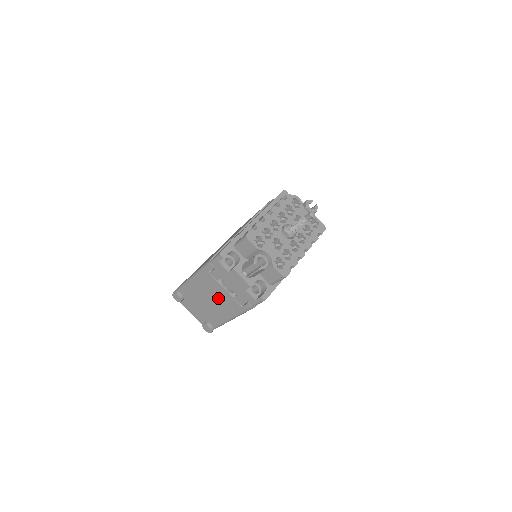
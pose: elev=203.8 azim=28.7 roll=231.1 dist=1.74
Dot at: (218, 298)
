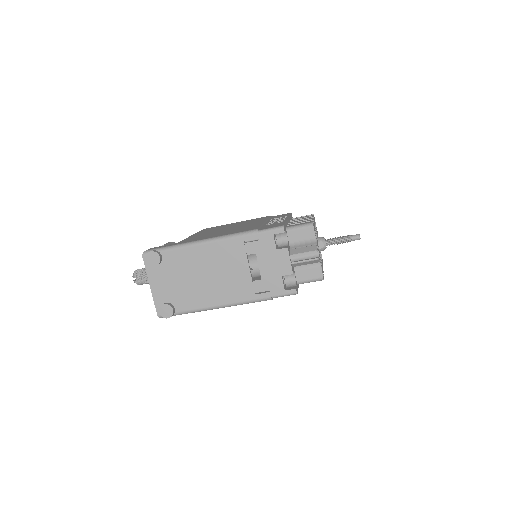
Dot at: (226, 276)
